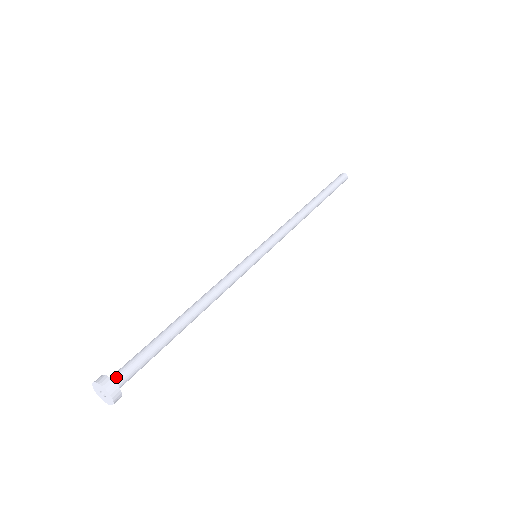
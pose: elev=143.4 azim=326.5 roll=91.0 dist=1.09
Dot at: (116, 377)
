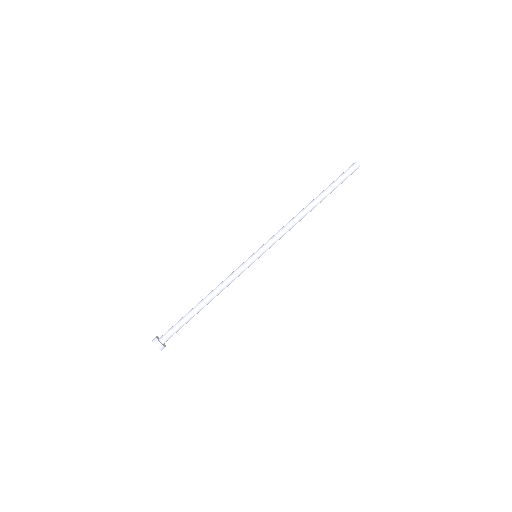
Dot at: (164, 341)
